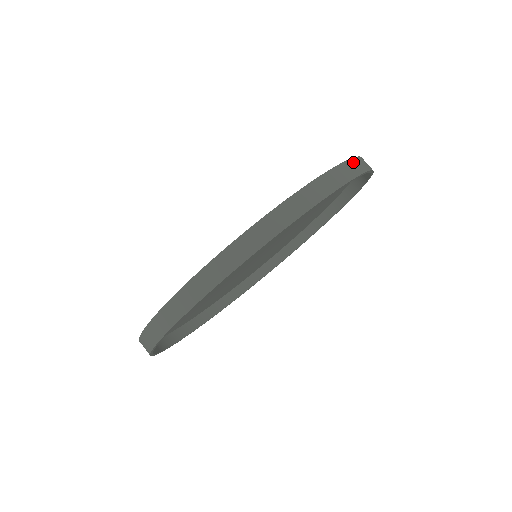
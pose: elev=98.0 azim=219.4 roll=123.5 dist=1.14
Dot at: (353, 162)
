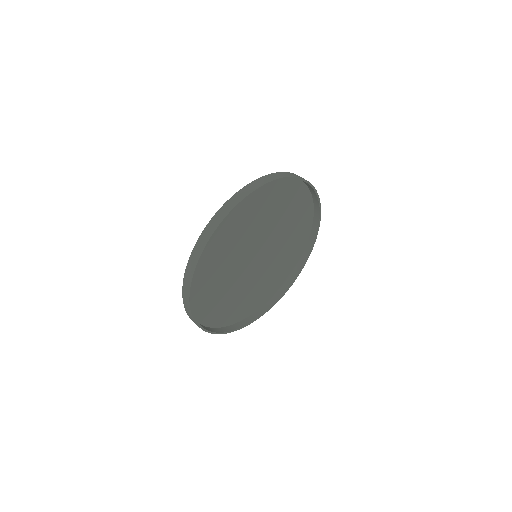
Dot at: (295, 174)
